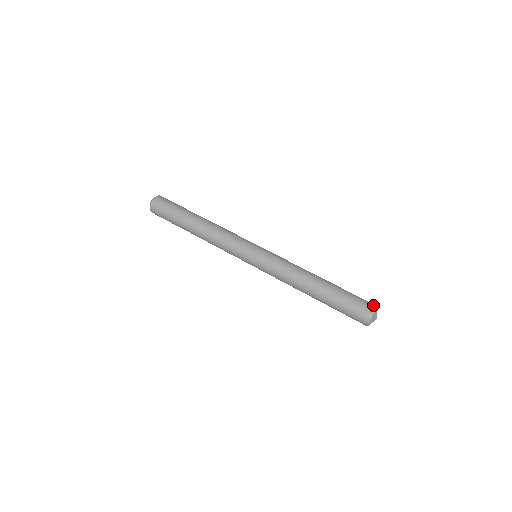
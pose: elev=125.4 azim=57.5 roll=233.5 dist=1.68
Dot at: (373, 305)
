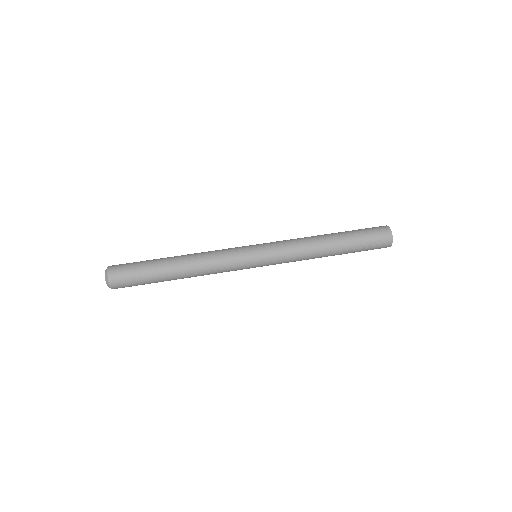
Dot at: (386, 229)
